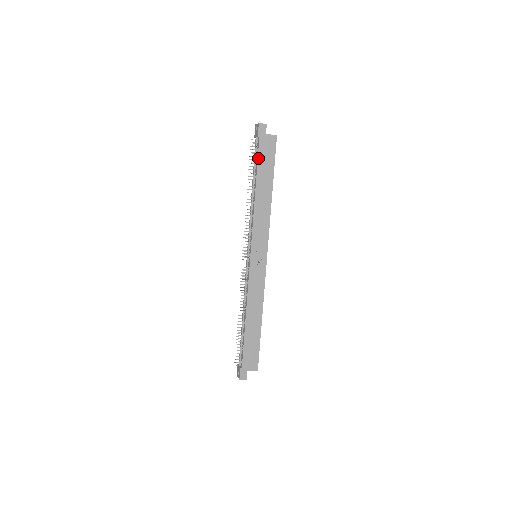
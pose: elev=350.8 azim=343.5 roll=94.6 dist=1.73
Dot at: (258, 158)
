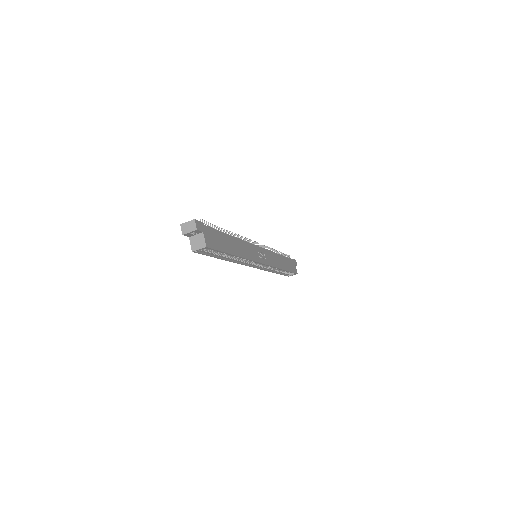
Dot at: (288, 258)
